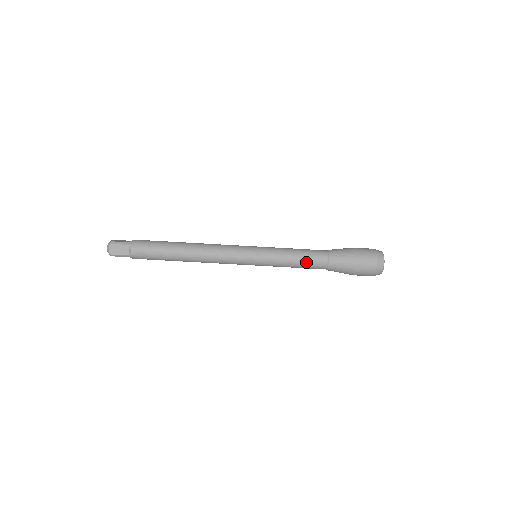
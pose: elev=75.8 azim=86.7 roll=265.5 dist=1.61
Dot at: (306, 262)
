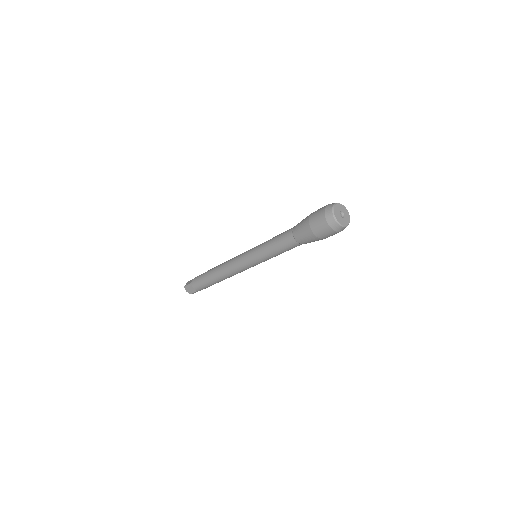
Dot at: (283, 248)
